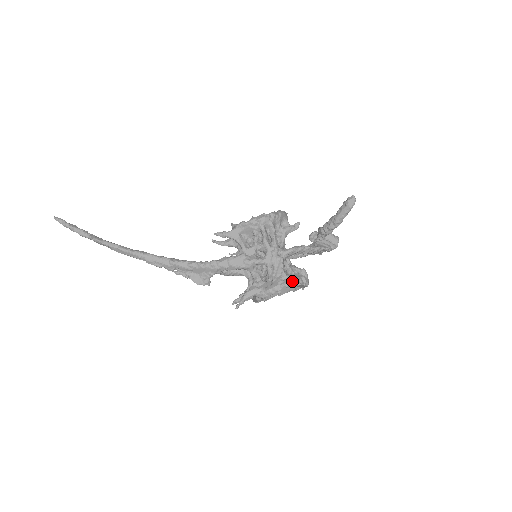
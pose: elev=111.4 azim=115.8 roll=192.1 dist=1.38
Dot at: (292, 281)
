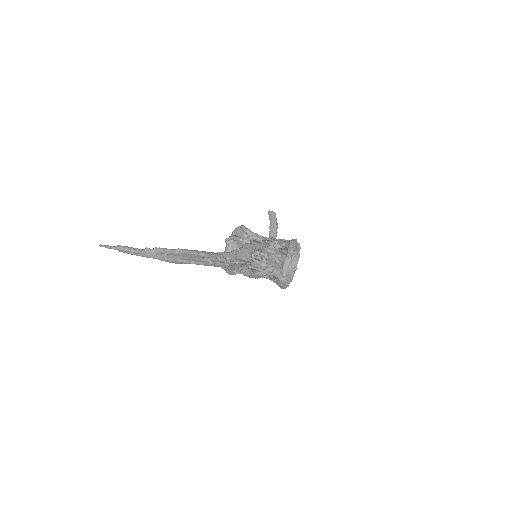
Dot at: occluded
